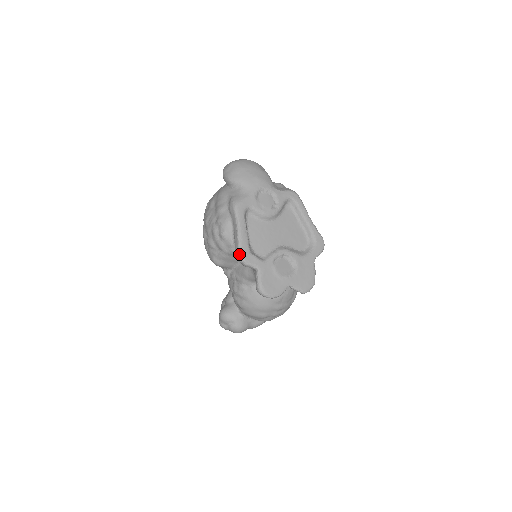
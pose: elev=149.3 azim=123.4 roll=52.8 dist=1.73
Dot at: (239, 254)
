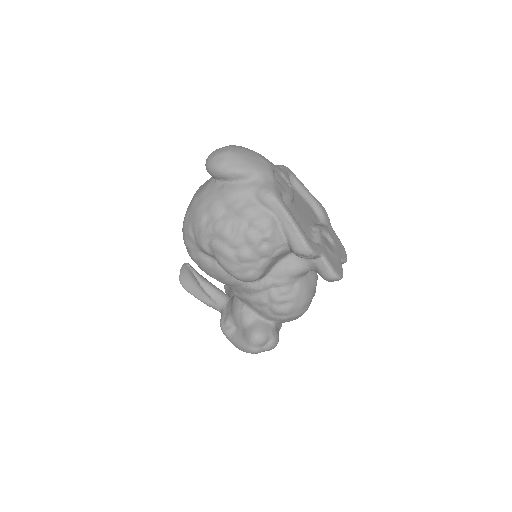
Dot at: (307, 247)
